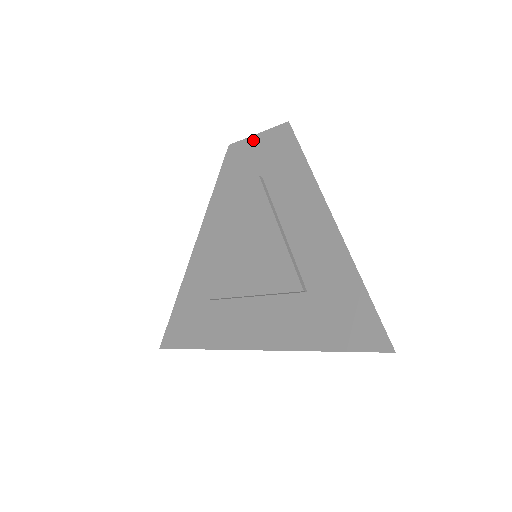
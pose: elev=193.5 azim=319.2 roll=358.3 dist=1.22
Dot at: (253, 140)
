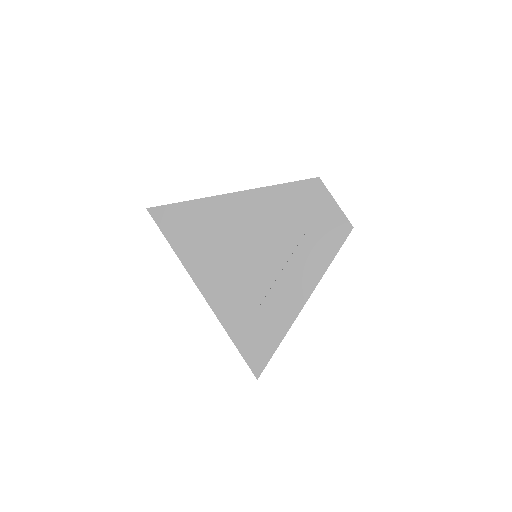
Dot at: (331, 201)
